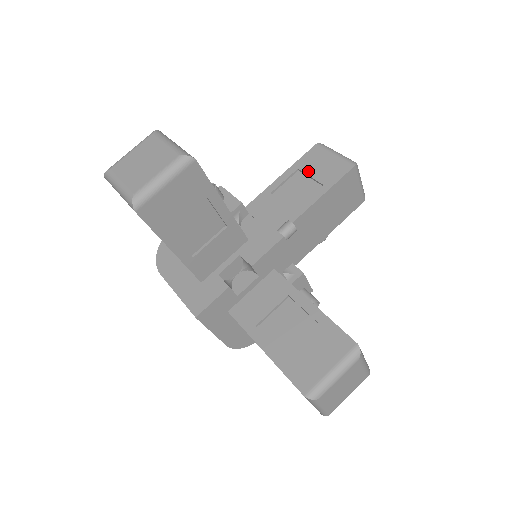
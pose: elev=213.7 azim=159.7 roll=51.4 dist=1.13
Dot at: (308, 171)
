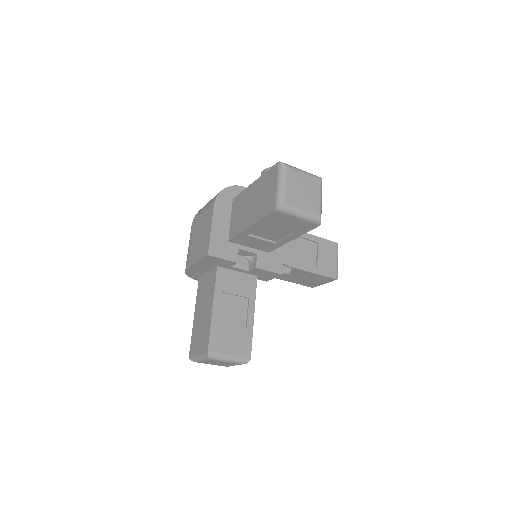
Dot at: (320, 251)
